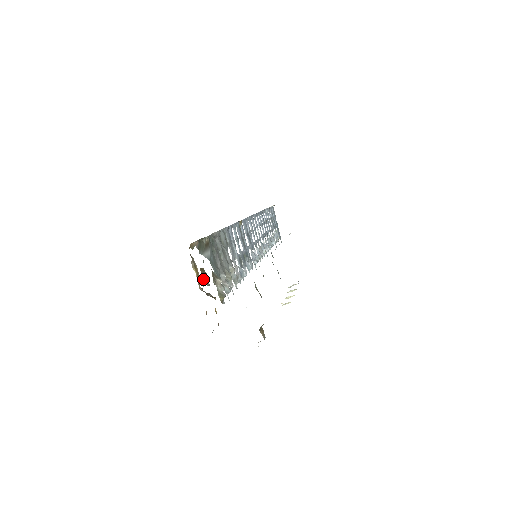
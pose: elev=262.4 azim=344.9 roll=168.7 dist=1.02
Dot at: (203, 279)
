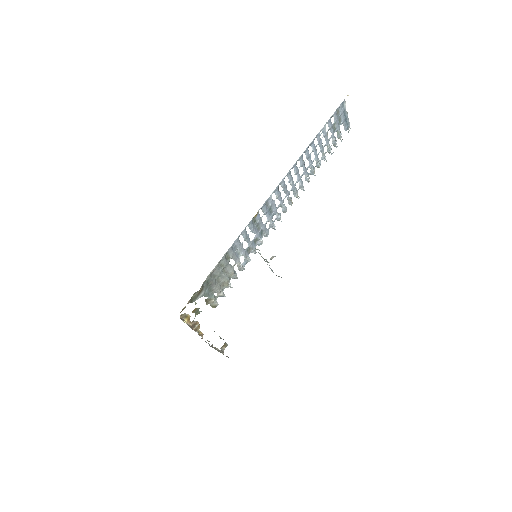
Dot at: (195, 314)
